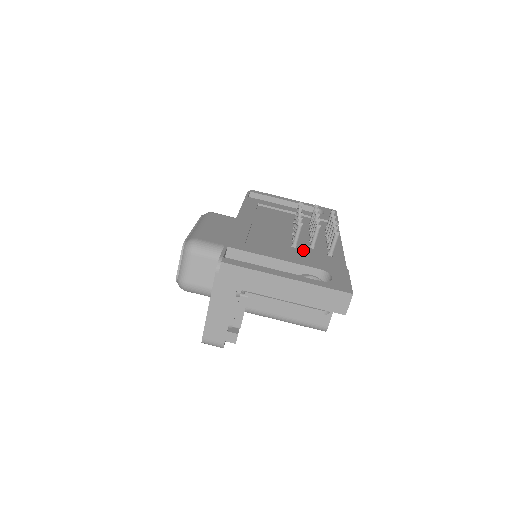
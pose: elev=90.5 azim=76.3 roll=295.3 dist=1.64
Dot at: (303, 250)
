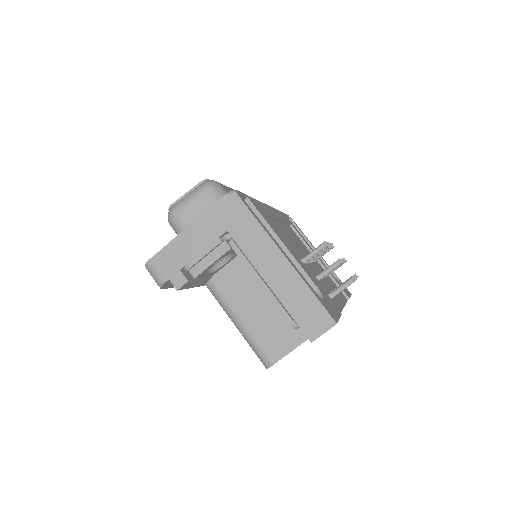
Dot at: (309, 270)
